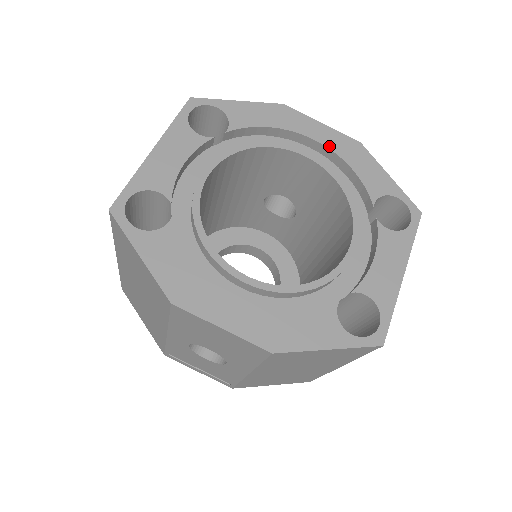
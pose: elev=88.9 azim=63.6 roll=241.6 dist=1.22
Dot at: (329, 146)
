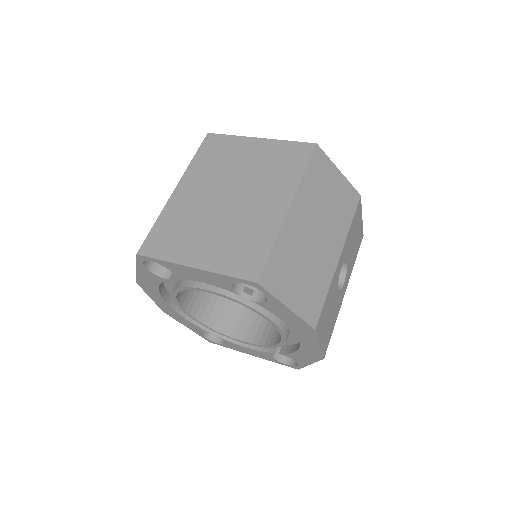
Dot at: (302, 345)
